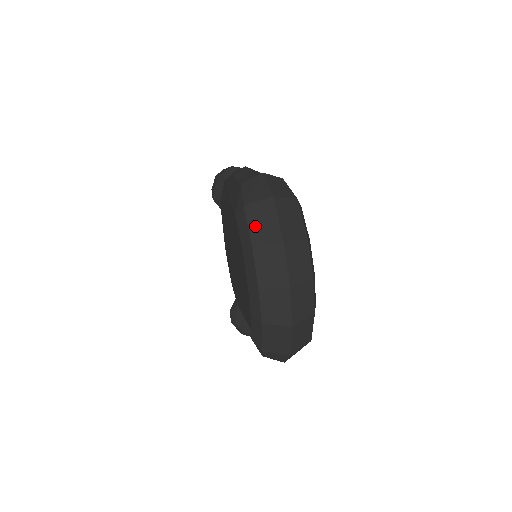
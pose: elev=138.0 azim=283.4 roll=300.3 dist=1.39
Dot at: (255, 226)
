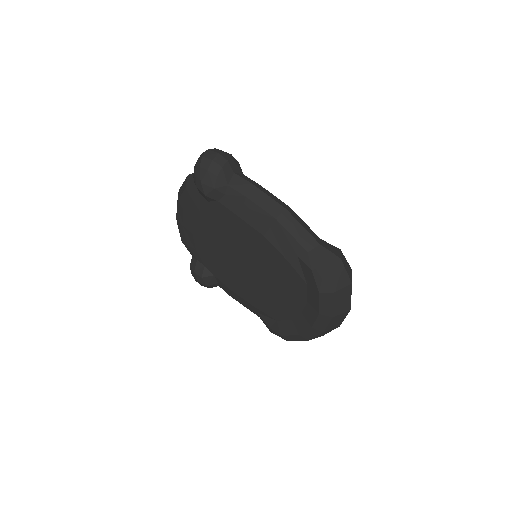
Dot at: (337, 304)
